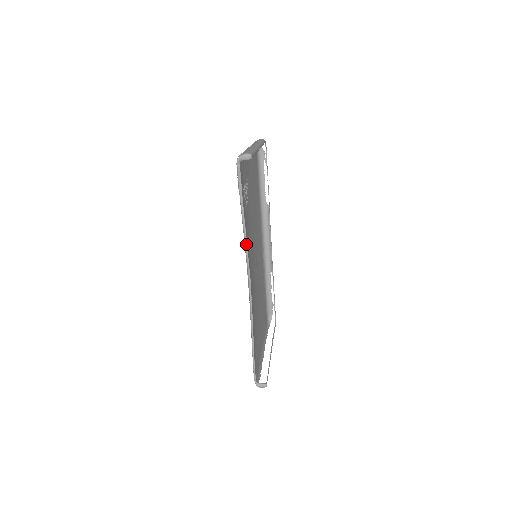
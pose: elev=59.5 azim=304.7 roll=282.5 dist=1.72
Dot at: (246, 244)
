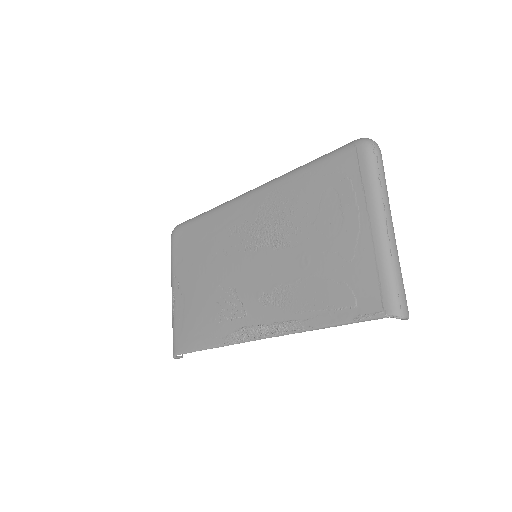
Dot at: (300, 332)
